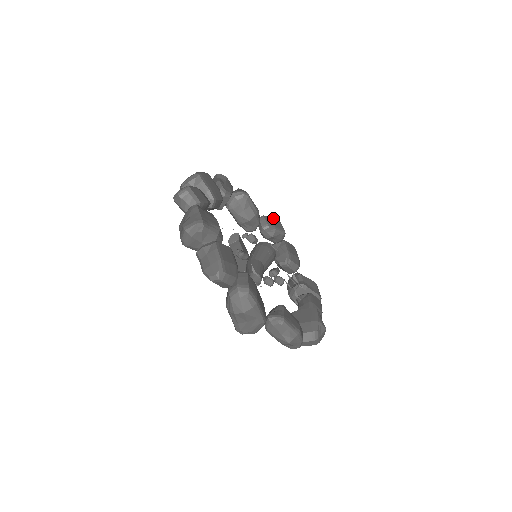
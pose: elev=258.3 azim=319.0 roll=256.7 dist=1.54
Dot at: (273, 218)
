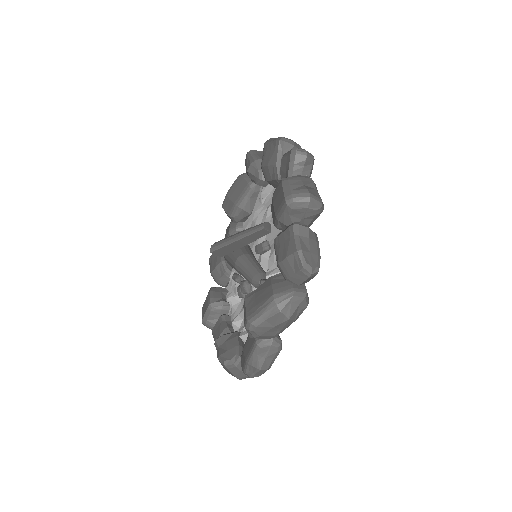
Dot at: occluded
